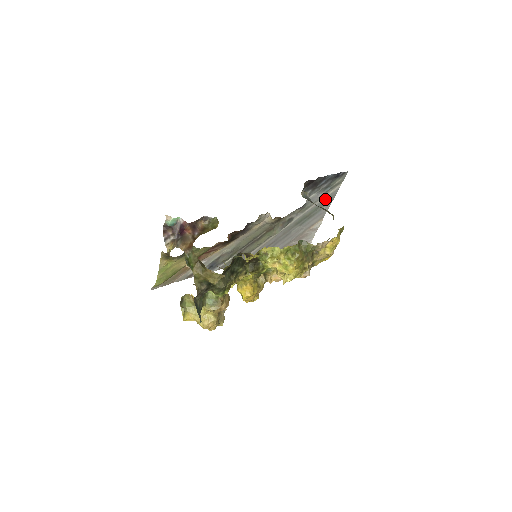
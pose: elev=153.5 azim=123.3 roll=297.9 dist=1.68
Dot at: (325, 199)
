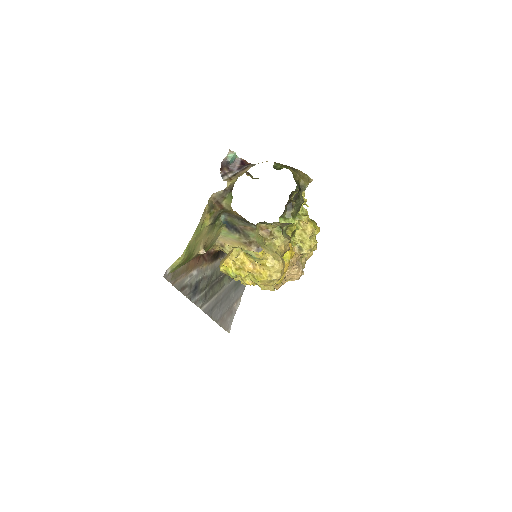
Dot at: occluded
